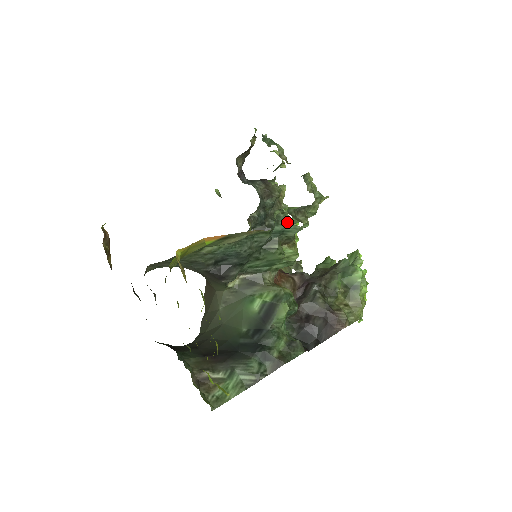
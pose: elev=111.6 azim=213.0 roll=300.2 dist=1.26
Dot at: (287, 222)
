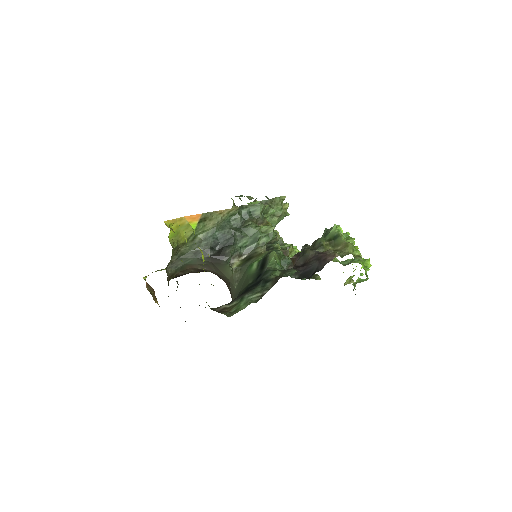
Dot at: (249, 205)
